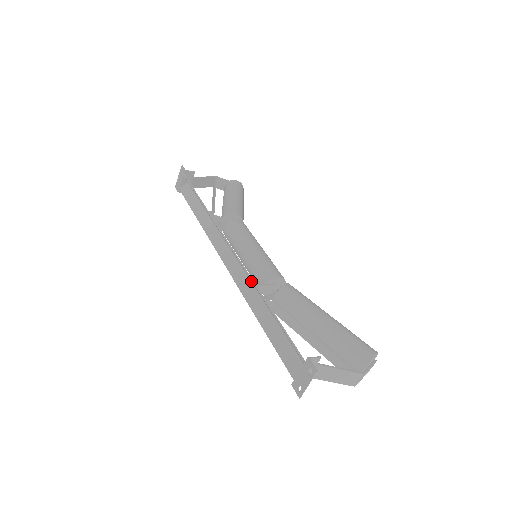
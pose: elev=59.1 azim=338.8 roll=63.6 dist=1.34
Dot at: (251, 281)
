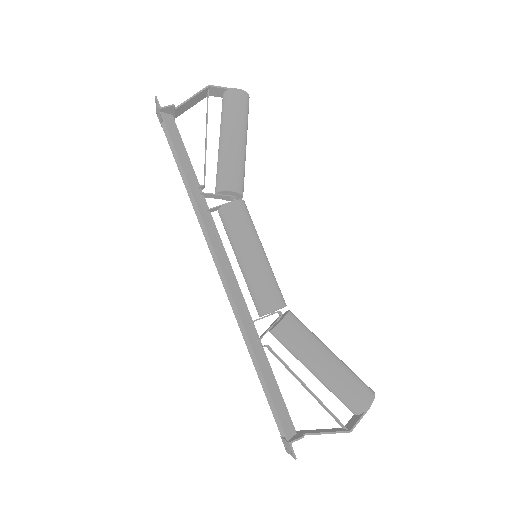
Dot at: (245, 312)
